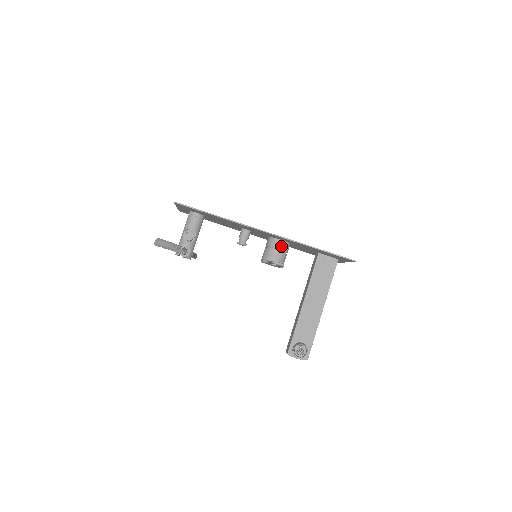
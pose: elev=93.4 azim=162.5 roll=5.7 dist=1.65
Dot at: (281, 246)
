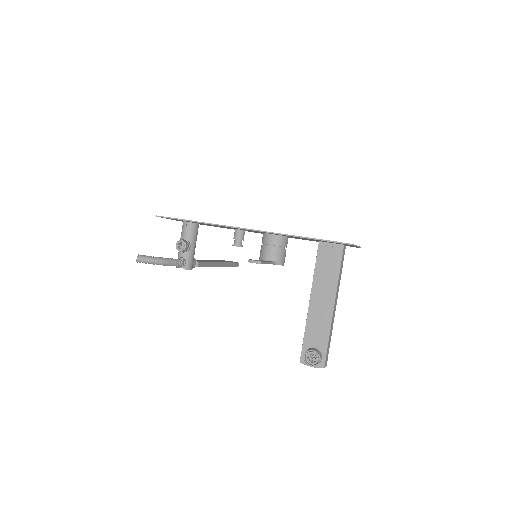
Dot at: (273, 241)
